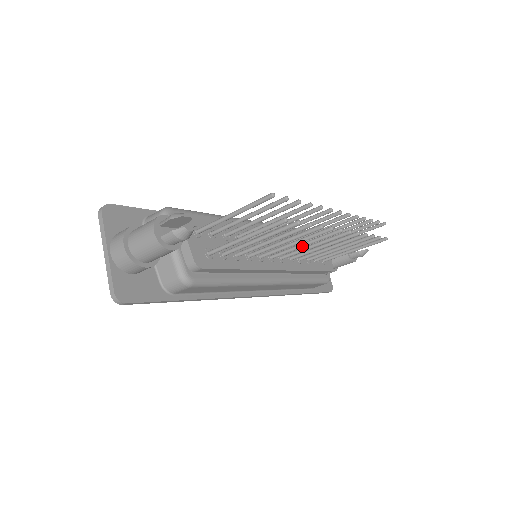
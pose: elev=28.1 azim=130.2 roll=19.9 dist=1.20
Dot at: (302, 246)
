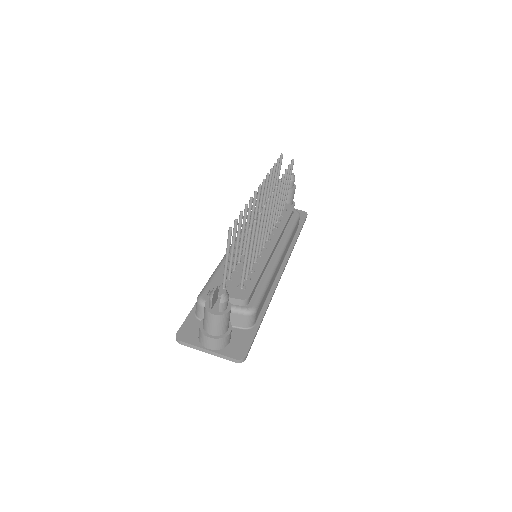
Dot at: (268, 223)
